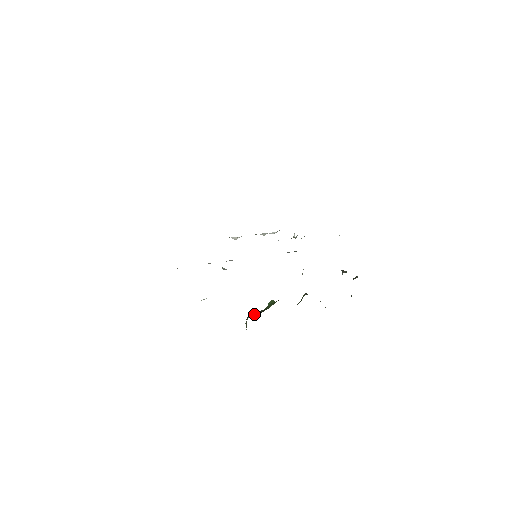
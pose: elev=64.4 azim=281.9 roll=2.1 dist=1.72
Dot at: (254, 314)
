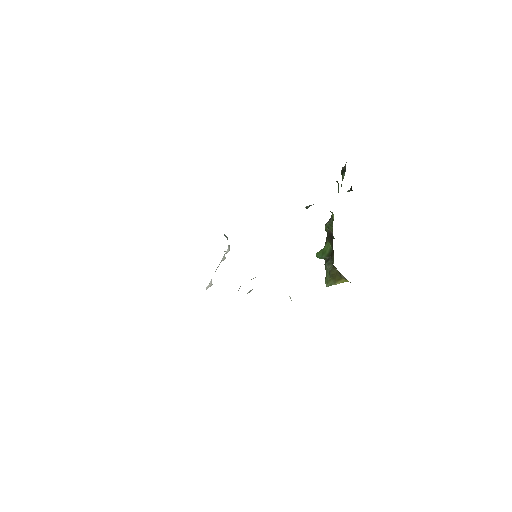
Dot at: (329, 266)
